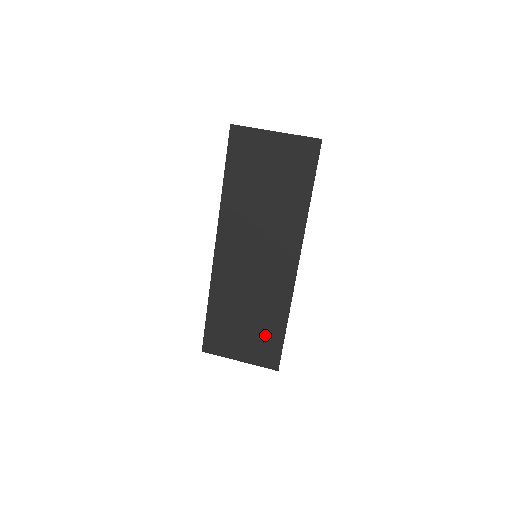
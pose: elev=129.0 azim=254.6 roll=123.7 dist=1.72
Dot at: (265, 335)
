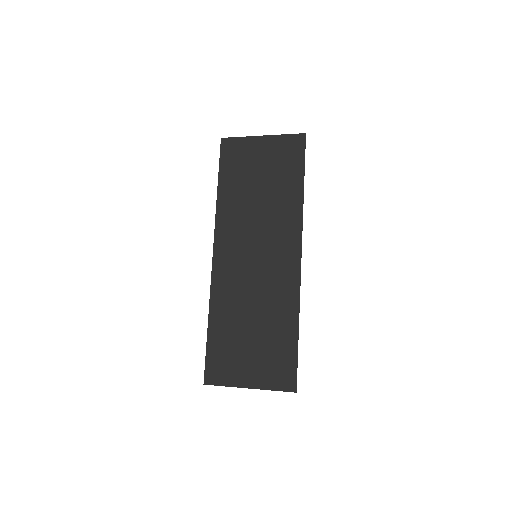
Dot at: (275, 347)
